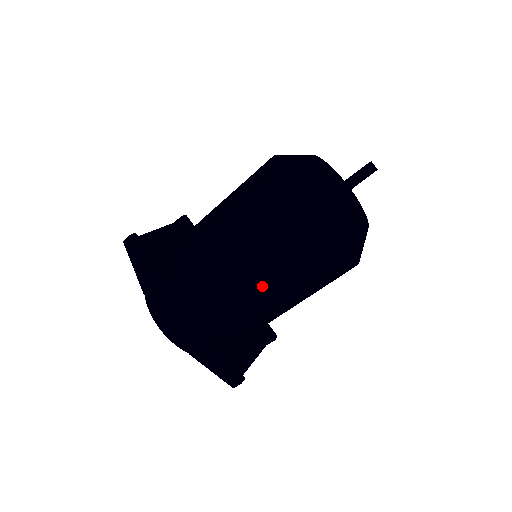
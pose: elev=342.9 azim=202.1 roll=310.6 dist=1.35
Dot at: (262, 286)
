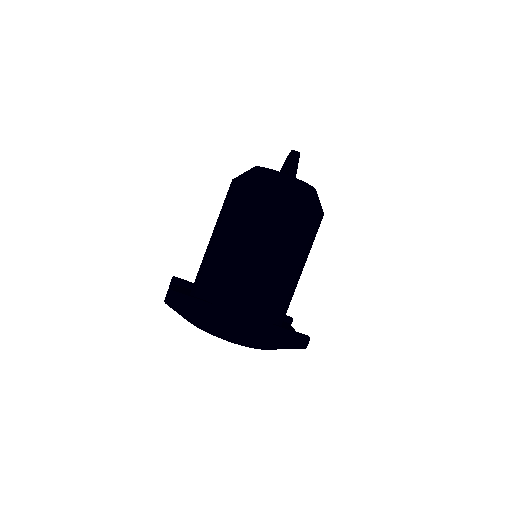
Dot at: (287, 255)
